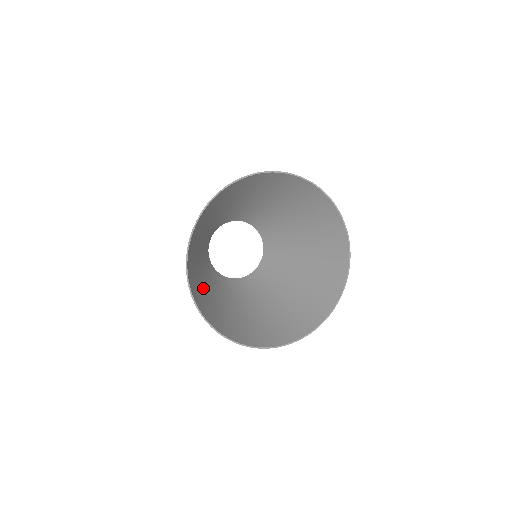
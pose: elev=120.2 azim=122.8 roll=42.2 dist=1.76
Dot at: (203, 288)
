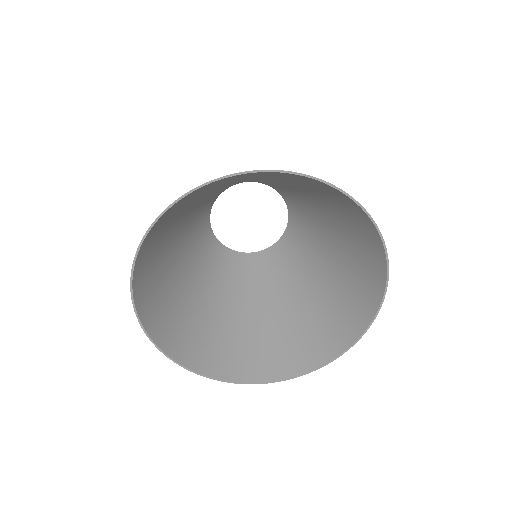
Dot at: (195, 312)
